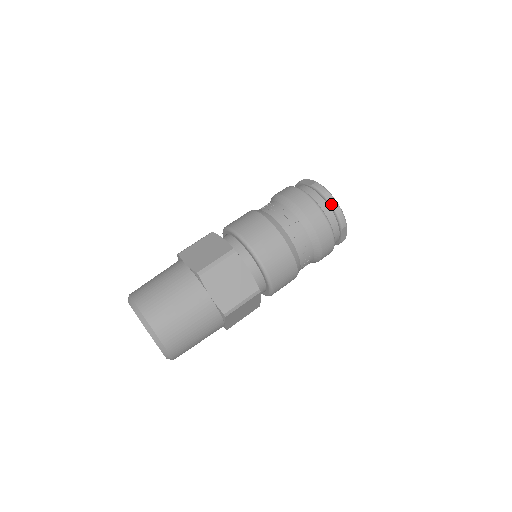
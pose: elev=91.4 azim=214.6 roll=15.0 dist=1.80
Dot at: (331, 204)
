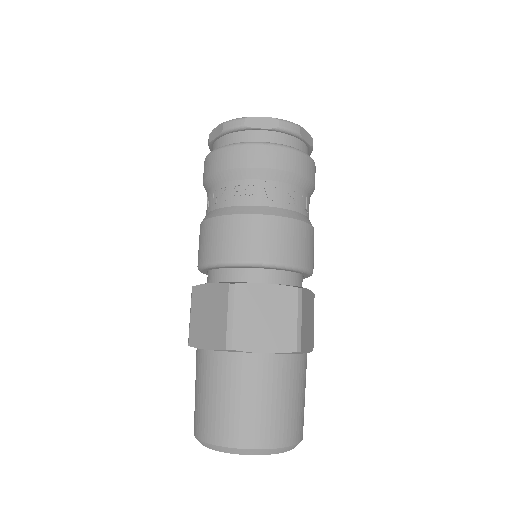
Dot at: (262, 126)
